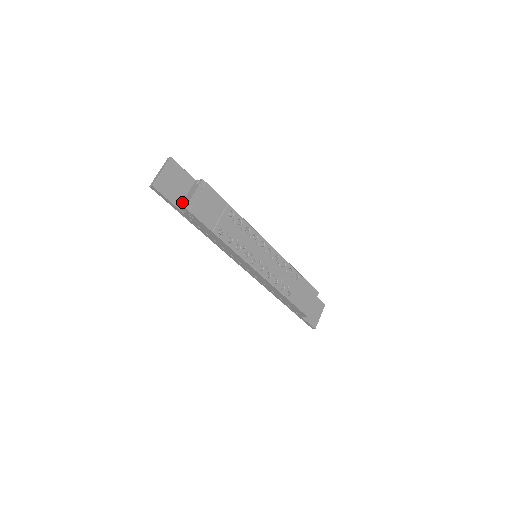
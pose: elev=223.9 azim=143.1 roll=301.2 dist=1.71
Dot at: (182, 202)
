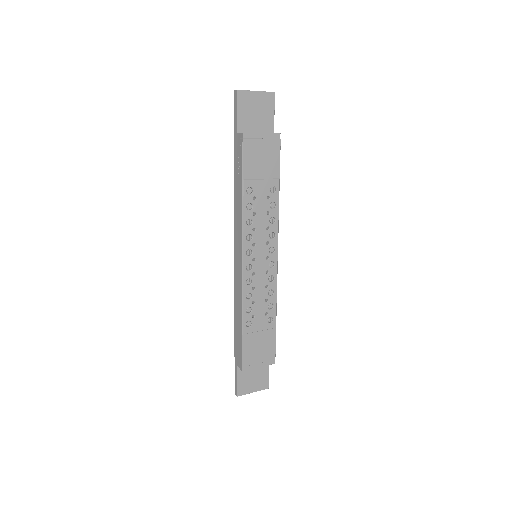
Dot at: (245, 132)
